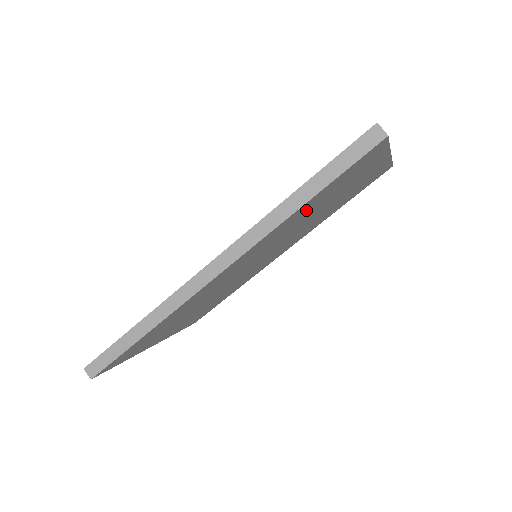
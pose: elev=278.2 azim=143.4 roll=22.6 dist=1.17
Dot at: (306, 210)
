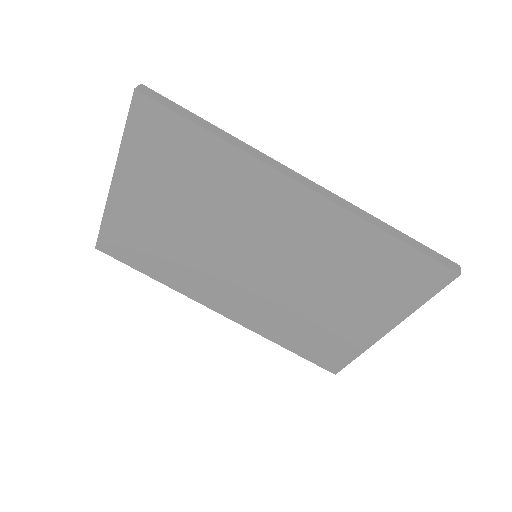
Dot at: (363, 254)
